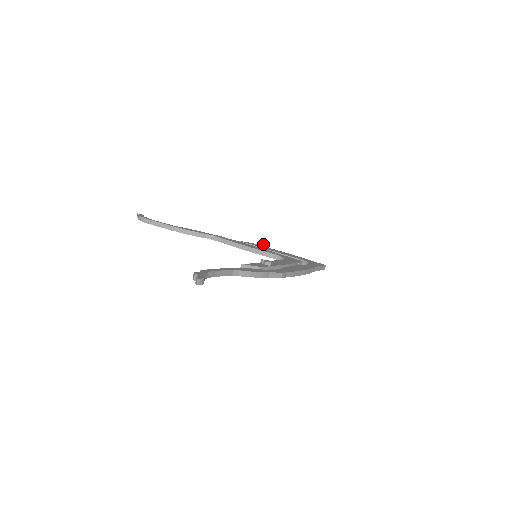
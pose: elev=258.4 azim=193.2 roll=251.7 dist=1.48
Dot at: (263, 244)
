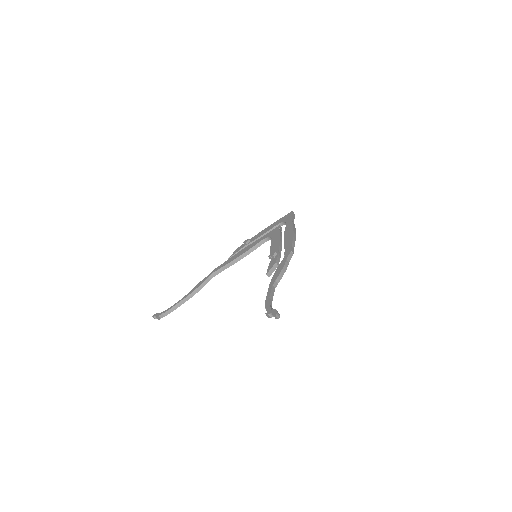
Dot at: (244, 242)
